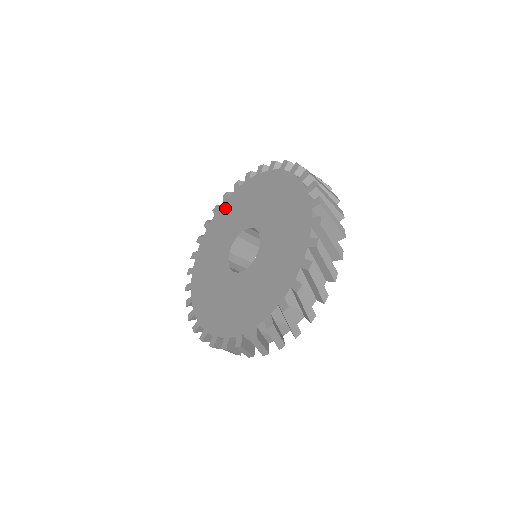
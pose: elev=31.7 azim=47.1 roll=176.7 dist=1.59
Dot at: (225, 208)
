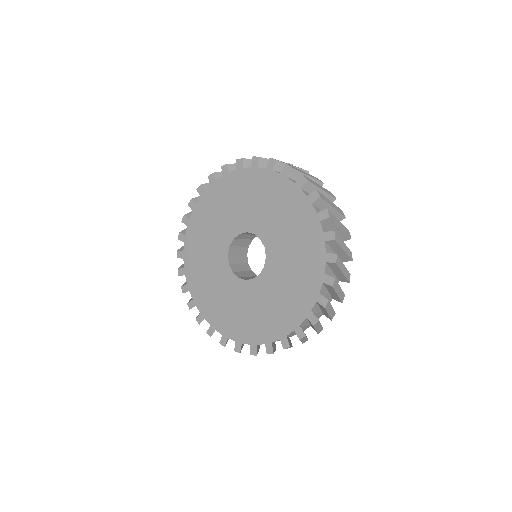
Dot at: (249, 178)
